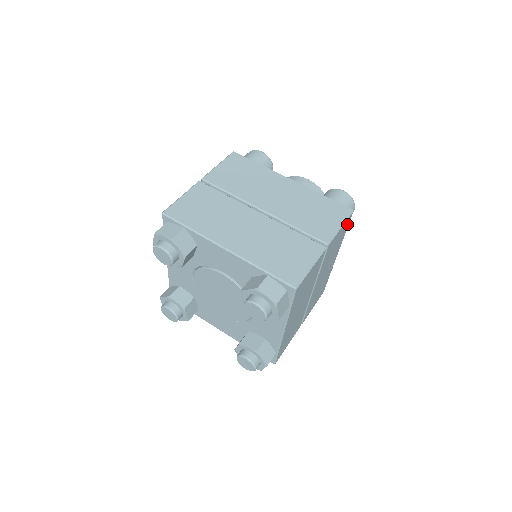
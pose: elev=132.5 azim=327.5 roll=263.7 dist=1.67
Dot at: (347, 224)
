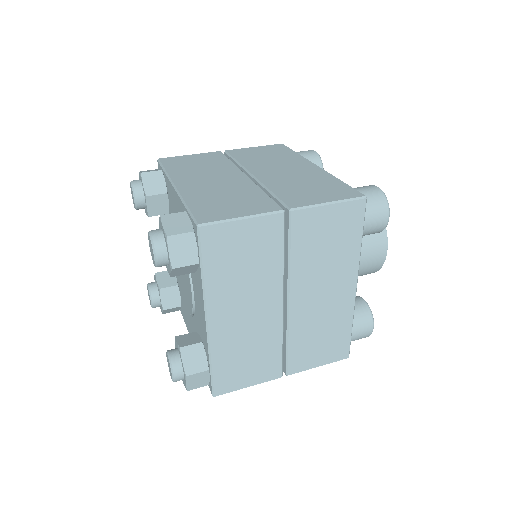
Dot at: (356, 218)
